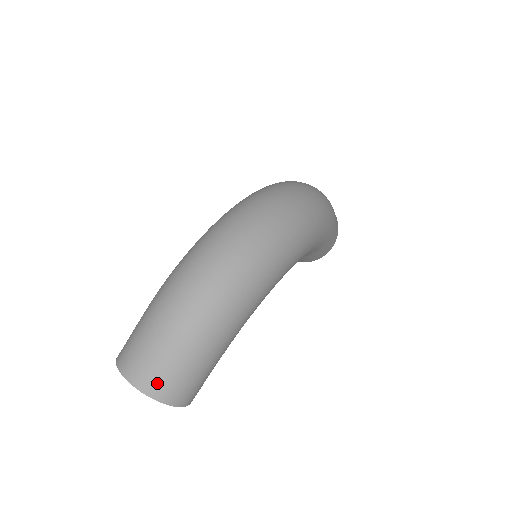
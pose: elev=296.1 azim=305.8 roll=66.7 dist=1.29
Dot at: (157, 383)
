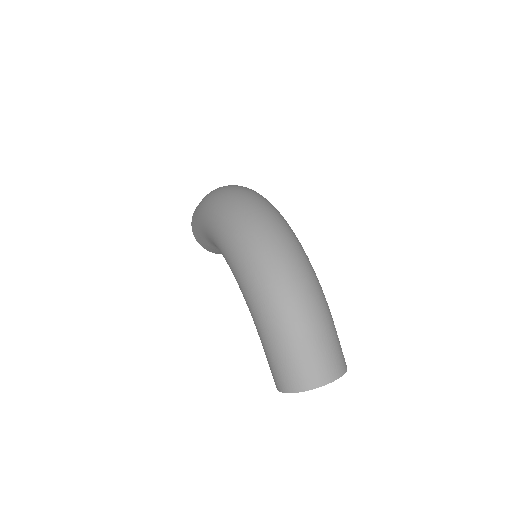
Dot at: (334, 366)
